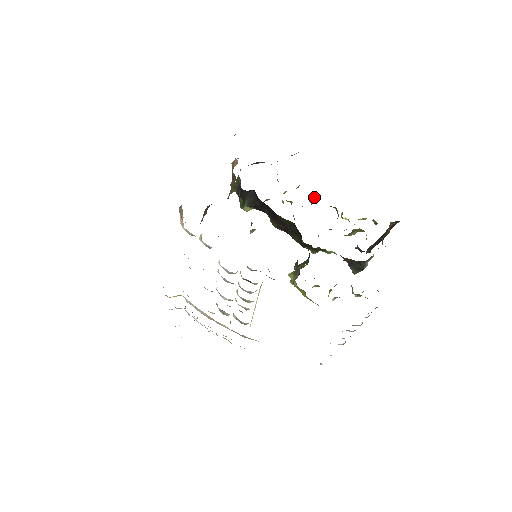
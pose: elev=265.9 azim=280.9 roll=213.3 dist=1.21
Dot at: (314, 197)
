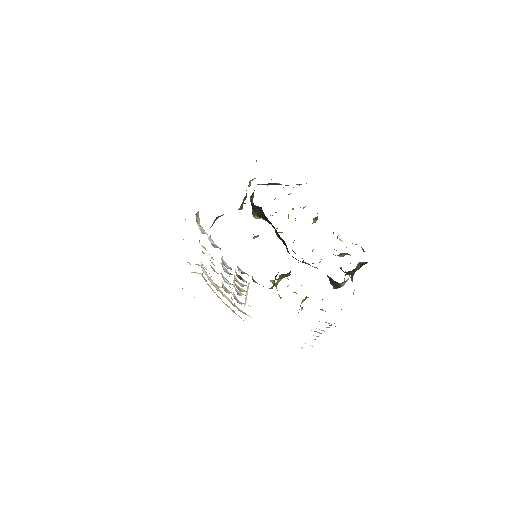
Dot at: (316, 218)
